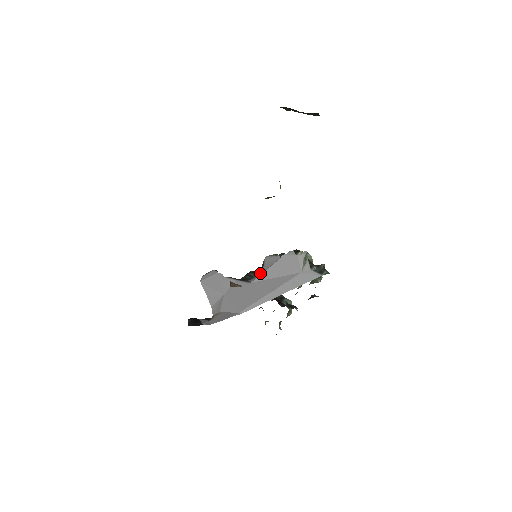
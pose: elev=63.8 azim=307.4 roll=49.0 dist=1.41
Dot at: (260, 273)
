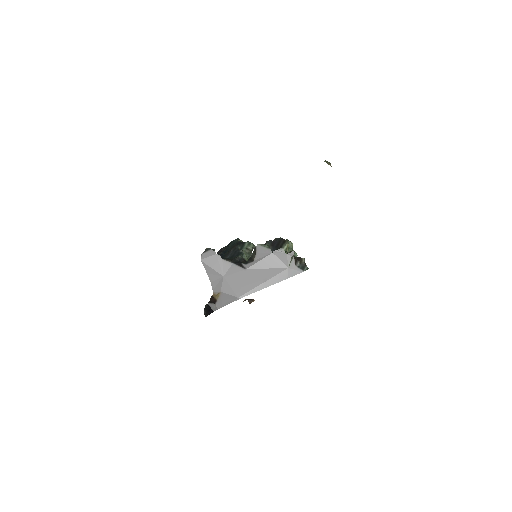
Dot at: (254, 261)
